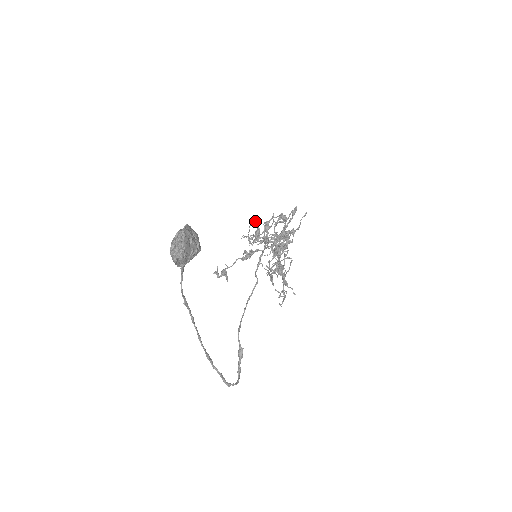
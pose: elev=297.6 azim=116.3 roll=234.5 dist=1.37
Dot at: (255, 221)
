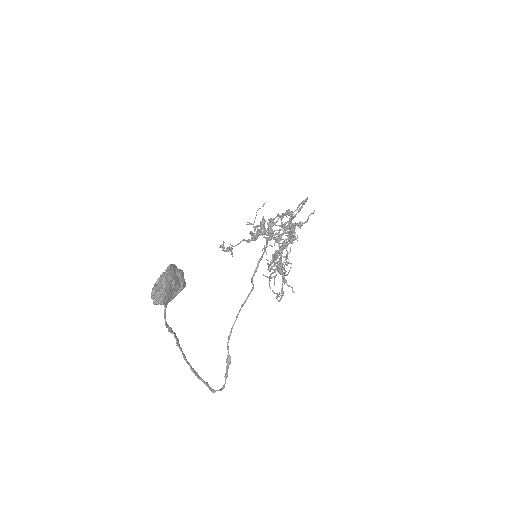
Dot at: (263, 206)
